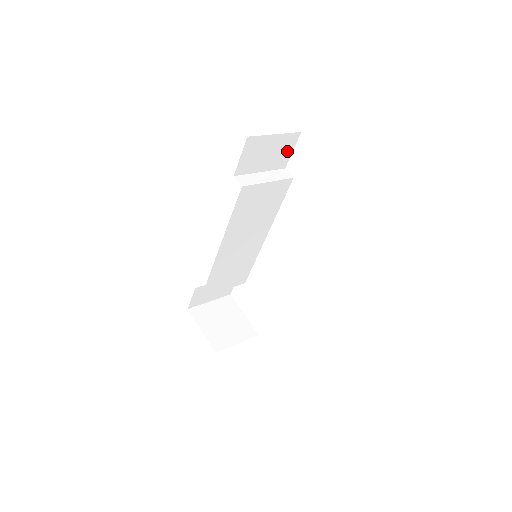
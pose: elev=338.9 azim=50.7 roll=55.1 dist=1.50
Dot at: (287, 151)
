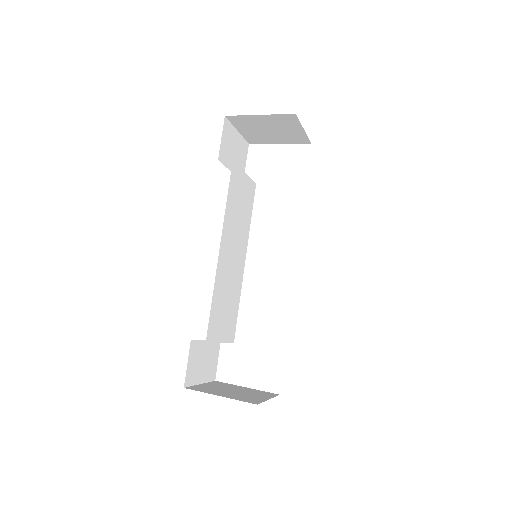
Dot at: (243, 160)
